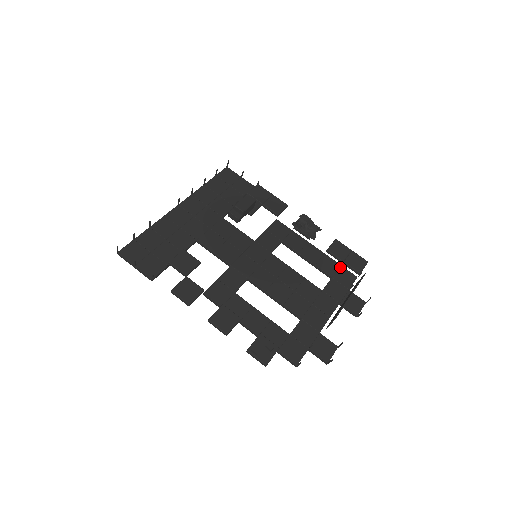
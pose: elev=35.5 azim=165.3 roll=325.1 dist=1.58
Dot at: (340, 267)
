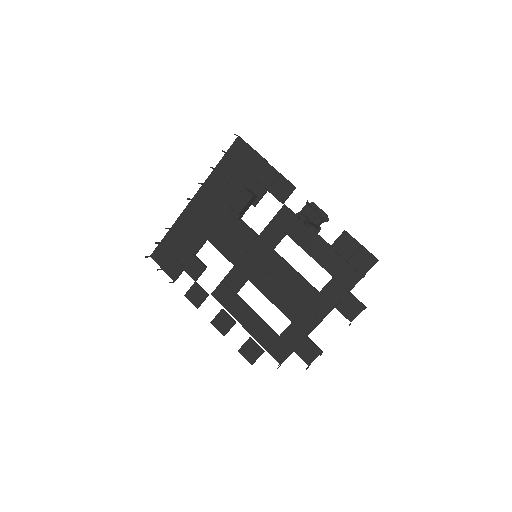
Dot at: (345, 264)
